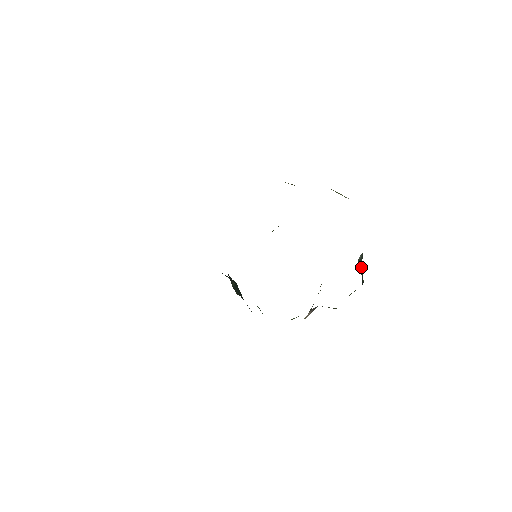
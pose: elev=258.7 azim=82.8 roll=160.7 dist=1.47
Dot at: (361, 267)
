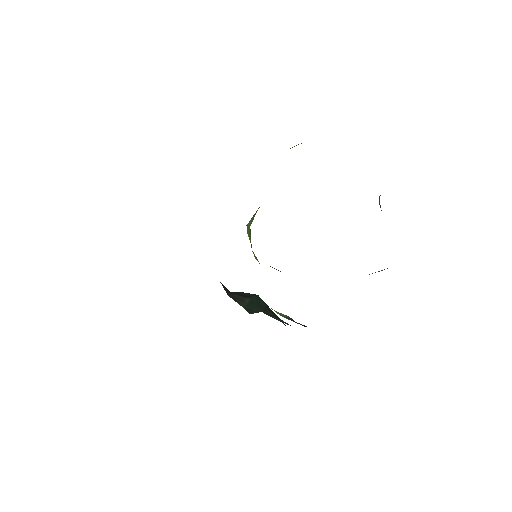
Dot at: occluded
